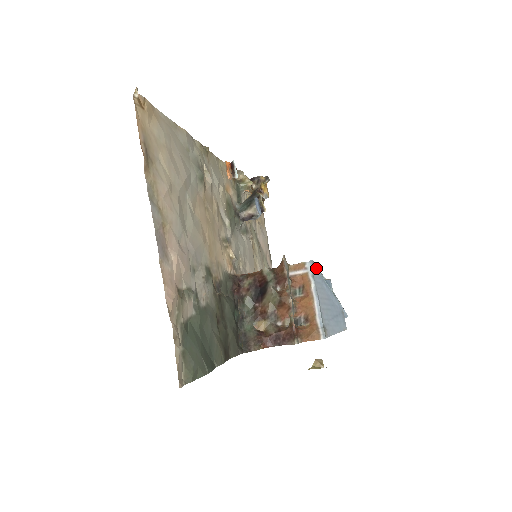
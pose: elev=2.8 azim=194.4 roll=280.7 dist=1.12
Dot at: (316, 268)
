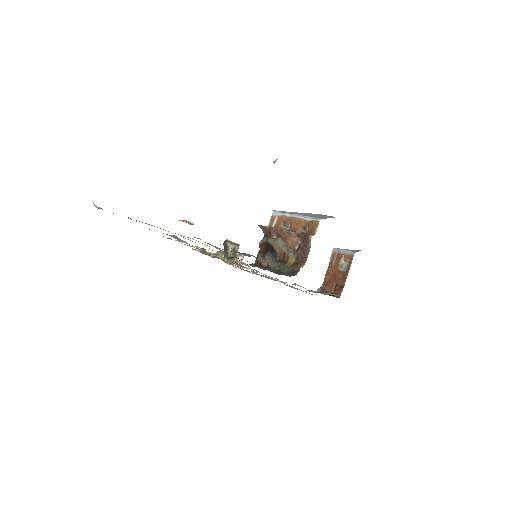
Dot at: (280, 211)
